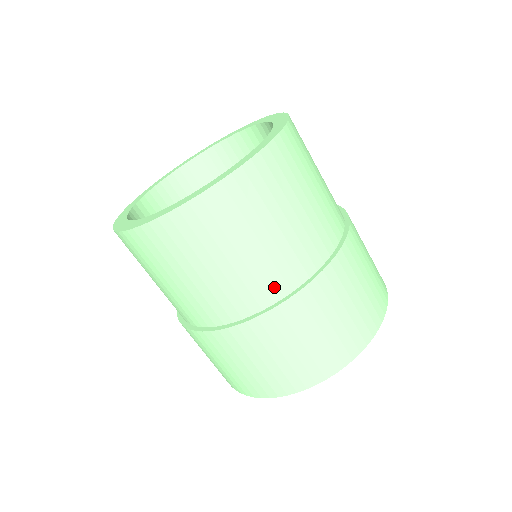
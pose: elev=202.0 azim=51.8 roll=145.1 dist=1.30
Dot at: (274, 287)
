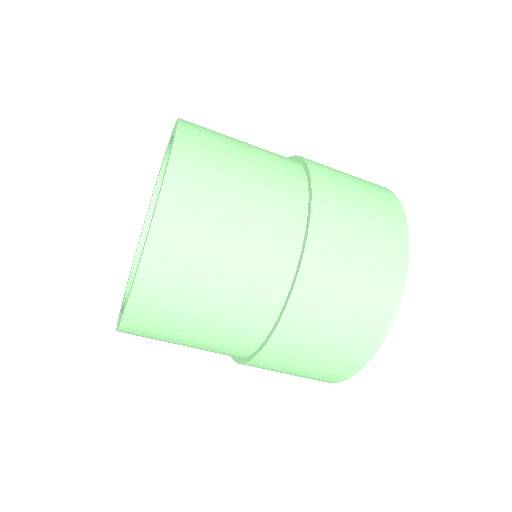
Dot at: occluded
